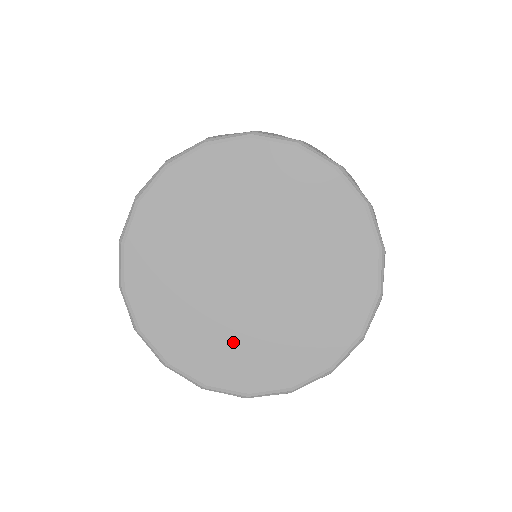
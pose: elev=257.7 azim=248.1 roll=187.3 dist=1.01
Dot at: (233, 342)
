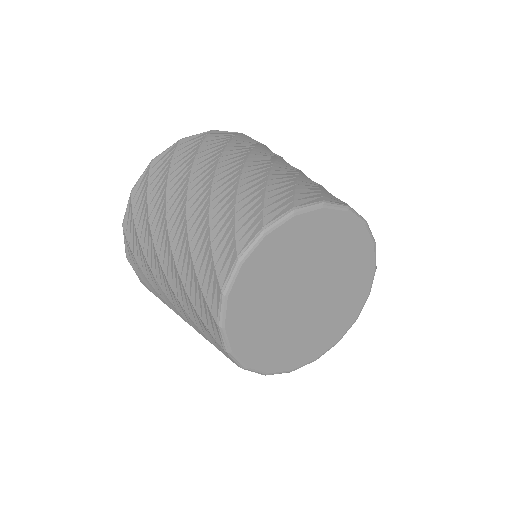
Dot at: (331, 319)
